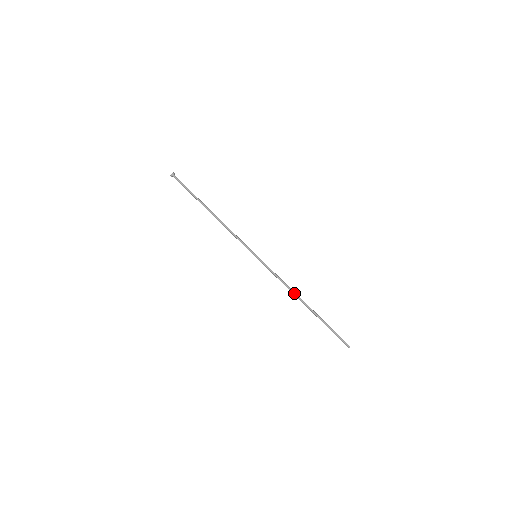
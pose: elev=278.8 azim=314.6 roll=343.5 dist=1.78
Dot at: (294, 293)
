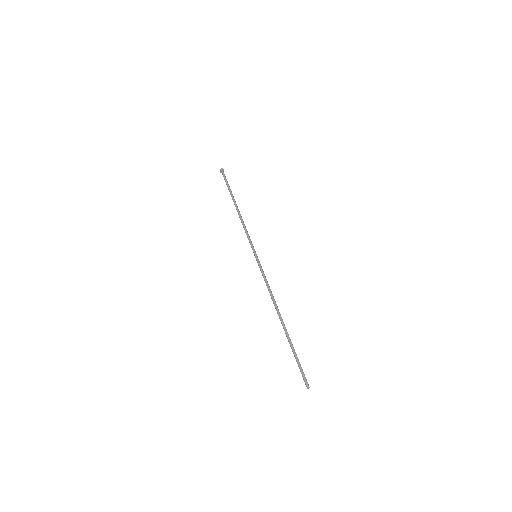
Dot at: (274, 303)
